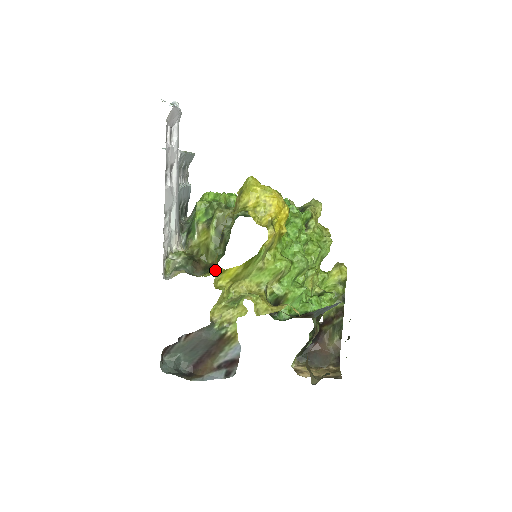
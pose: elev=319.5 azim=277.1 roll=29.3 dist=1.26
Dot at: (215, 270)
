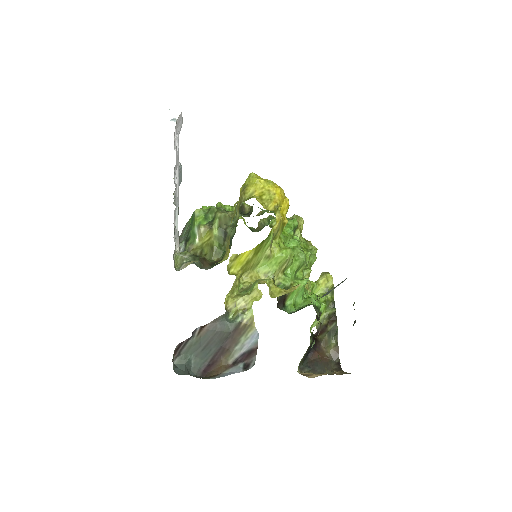
Dot at: (228, 256)
